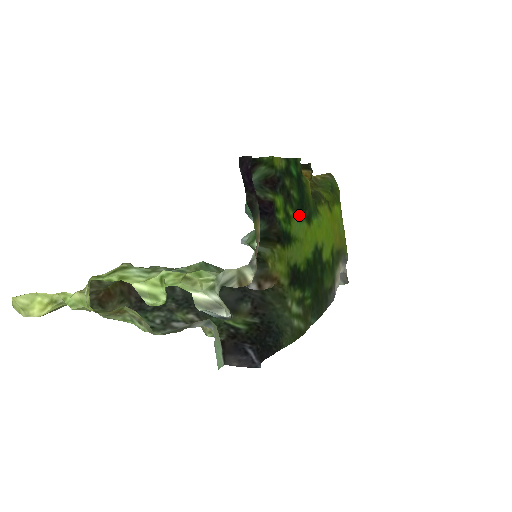
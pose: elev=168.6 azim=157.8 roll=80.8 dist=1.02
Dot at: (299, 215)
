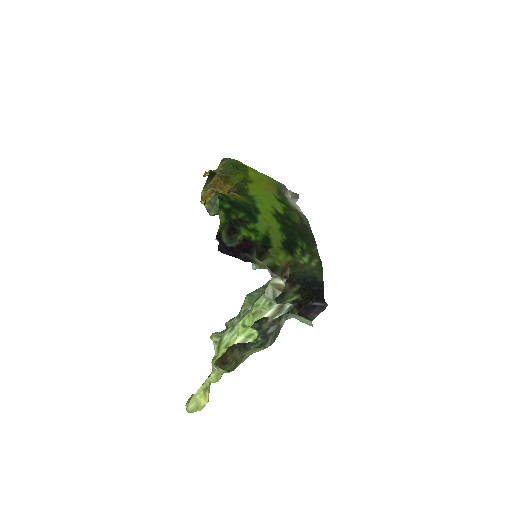
Dot at: (254, 219)
